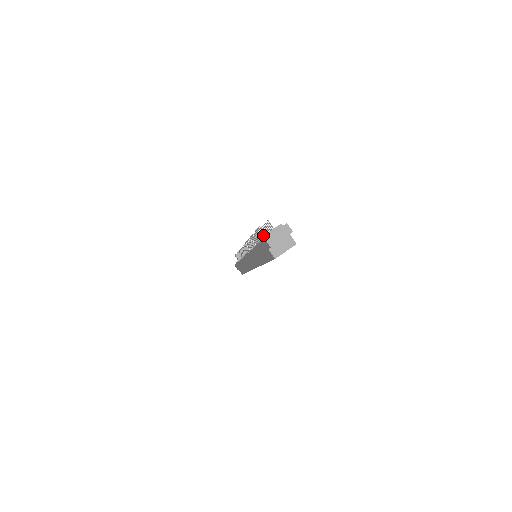
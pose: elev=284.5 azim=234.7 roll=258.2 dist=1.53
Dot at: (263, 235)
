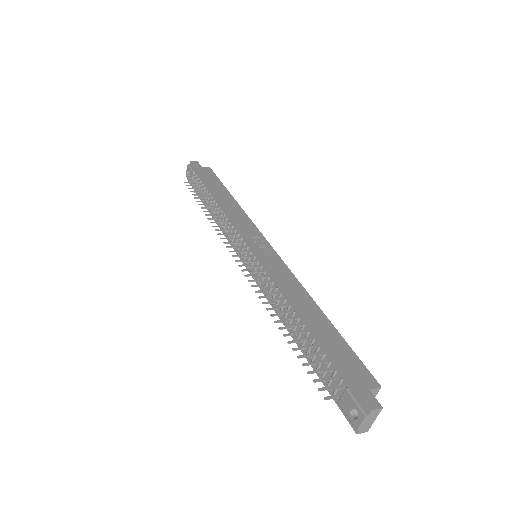
Dot at: (328, 388)
